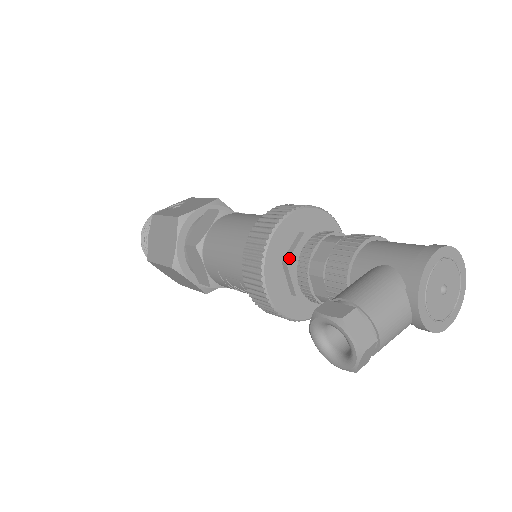
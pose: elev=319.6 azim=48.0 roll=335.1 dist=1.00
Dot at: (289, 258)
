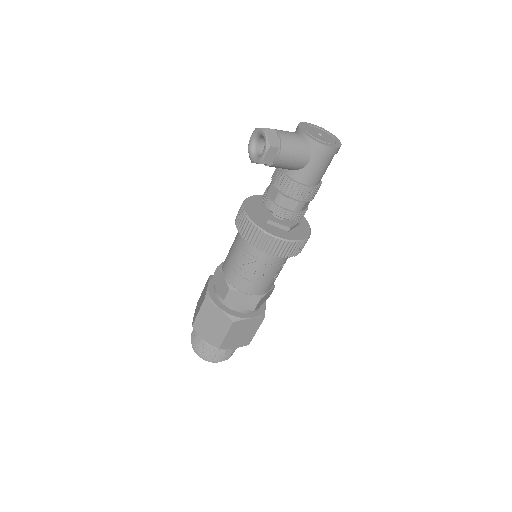
Dot at: (260, 204)
